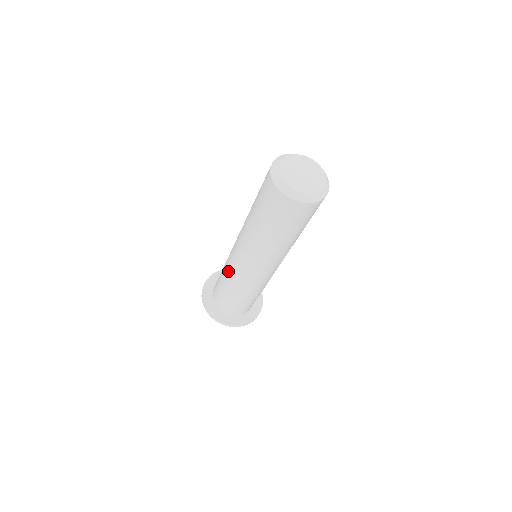
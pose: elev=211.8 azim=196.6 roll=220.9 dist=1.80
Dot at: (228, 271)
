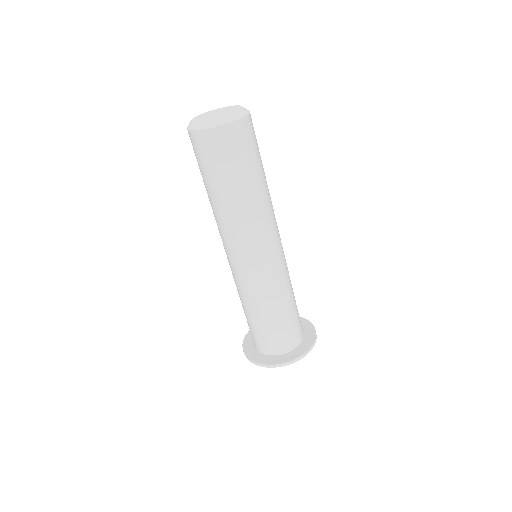
Dot at: occluded
